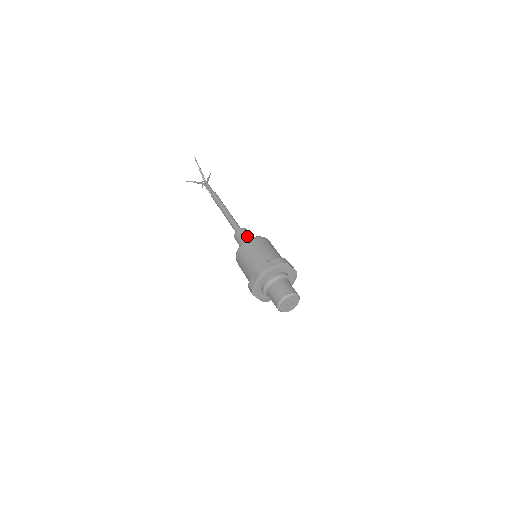
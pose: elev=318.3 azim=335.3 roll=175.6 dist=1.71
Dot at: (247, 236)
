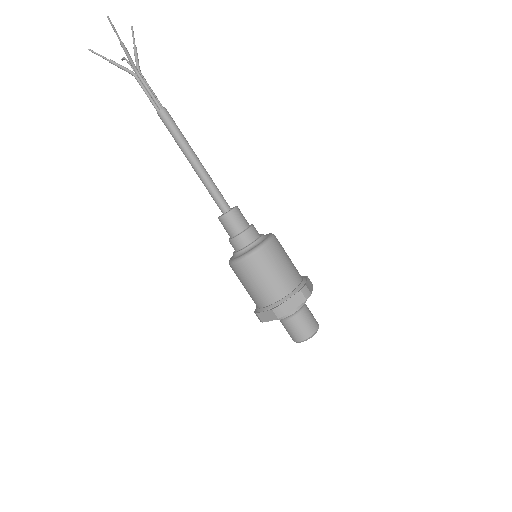
Dot at: (244, 232)
